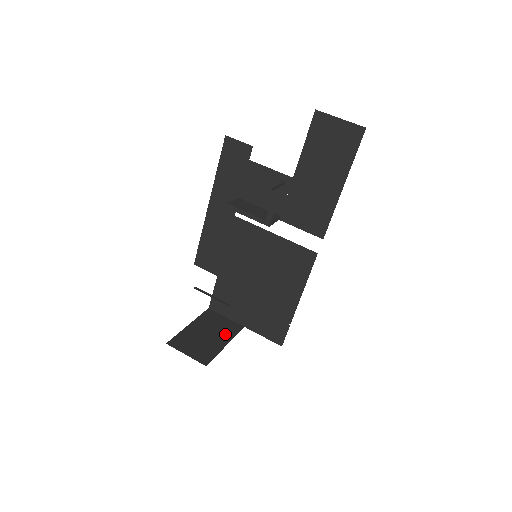
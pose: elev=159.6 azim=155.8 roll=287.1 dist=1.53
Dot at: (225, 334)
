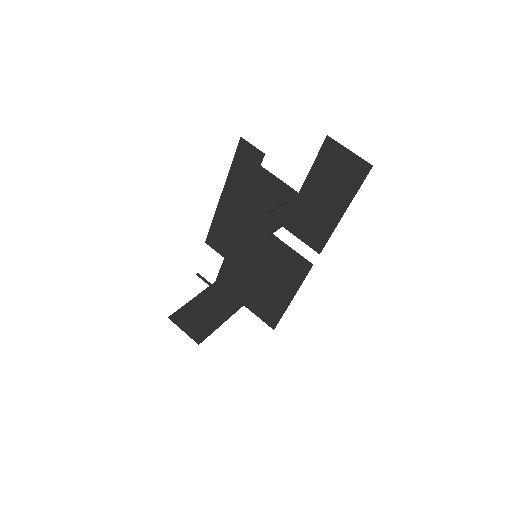
Dot at: (224, 312)
